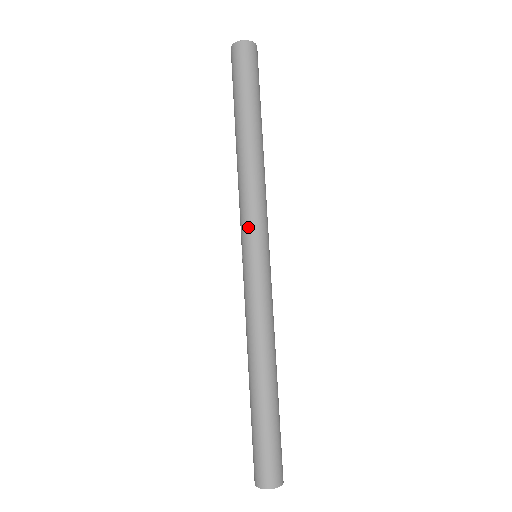
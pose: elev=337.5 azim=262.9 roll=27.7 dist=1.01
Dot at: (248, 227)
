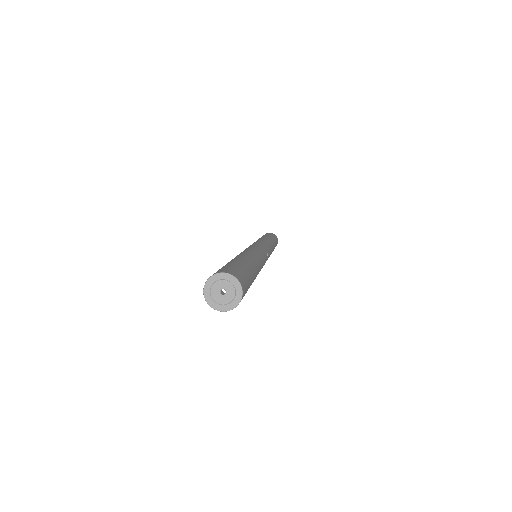
Dot at: occluded
